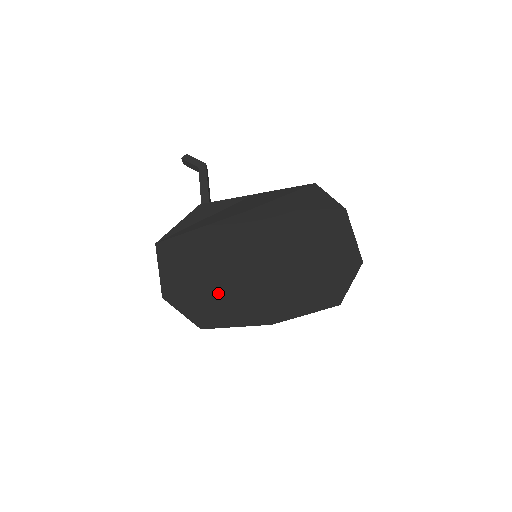
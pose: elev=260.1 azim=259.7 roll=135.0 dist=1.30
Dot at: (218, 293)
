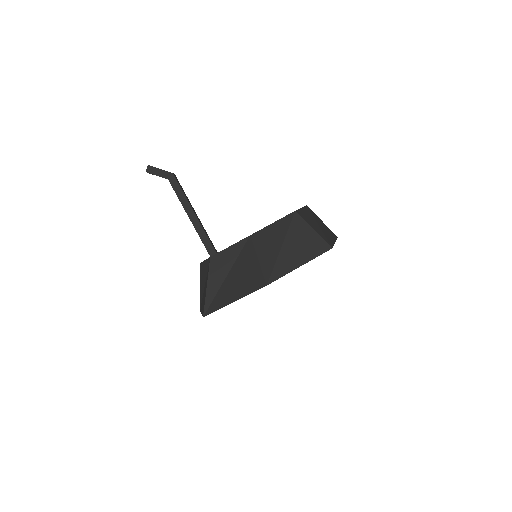
Dot at: occluded
